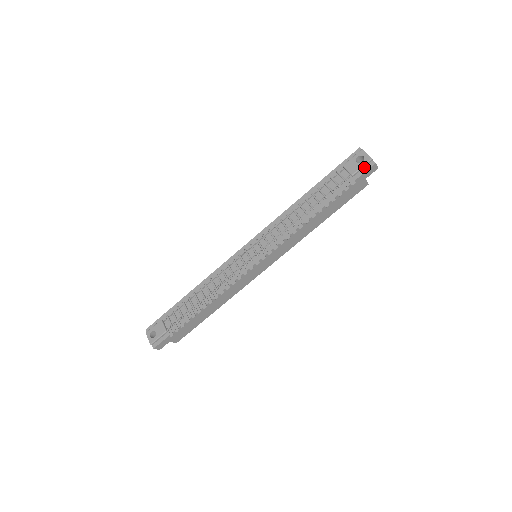
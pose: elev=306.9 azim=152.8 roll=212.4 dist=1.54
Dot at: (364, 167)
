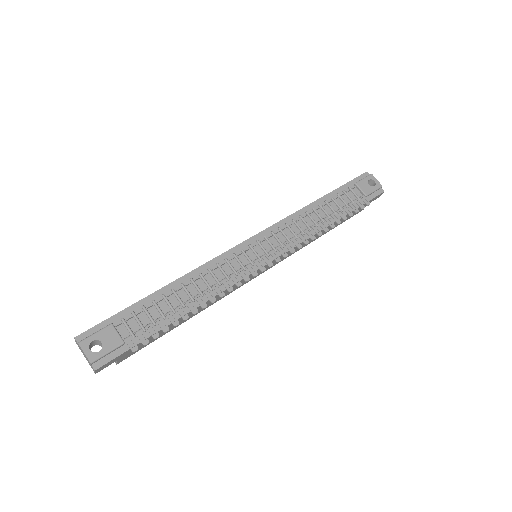
Dot at: (375, 191)
